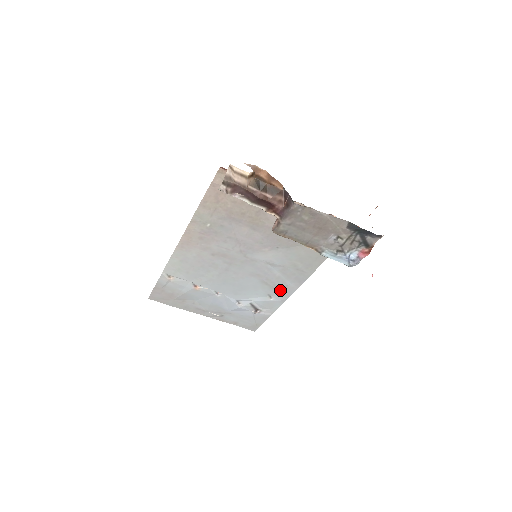
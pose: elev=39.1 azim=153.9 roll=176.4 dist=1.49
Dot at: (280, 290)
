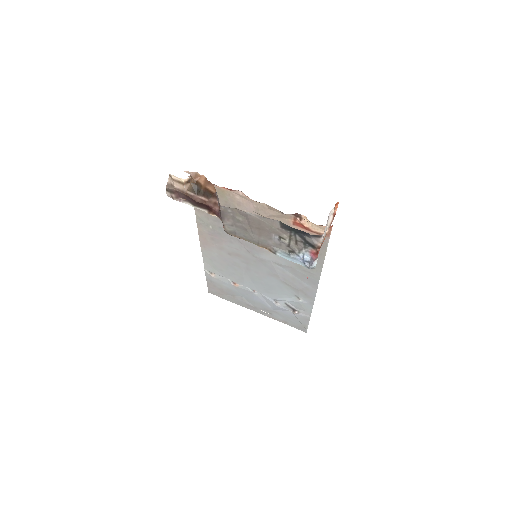
Dot at: (303, 291)
